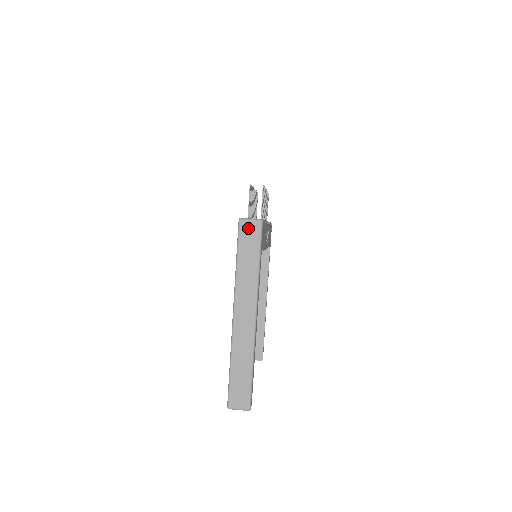
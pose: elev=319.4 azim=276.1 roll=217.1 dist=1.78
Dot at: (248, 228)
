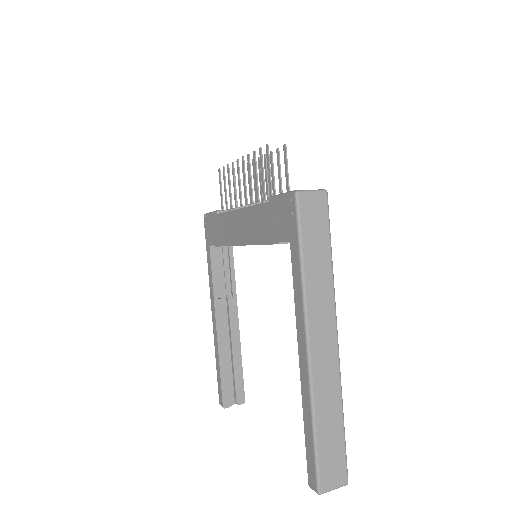
Dot at: (311, 205)
